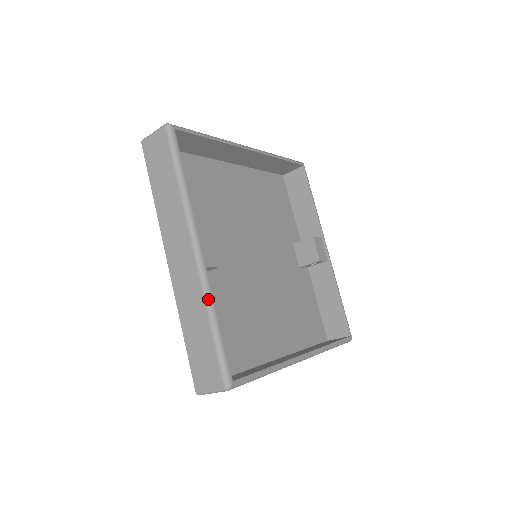
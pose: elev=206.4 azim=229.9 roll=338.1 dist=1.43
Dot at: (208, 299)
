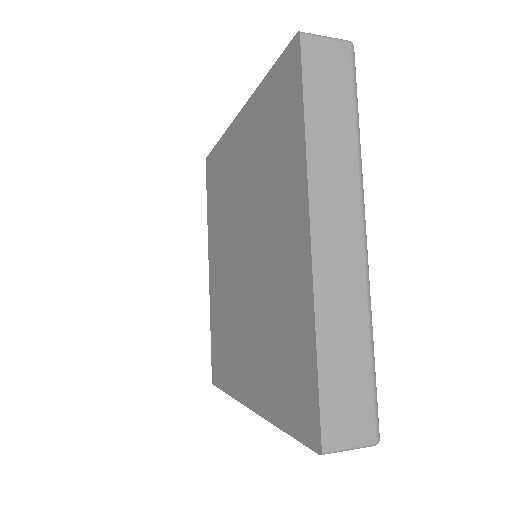
Dot at: occluded
